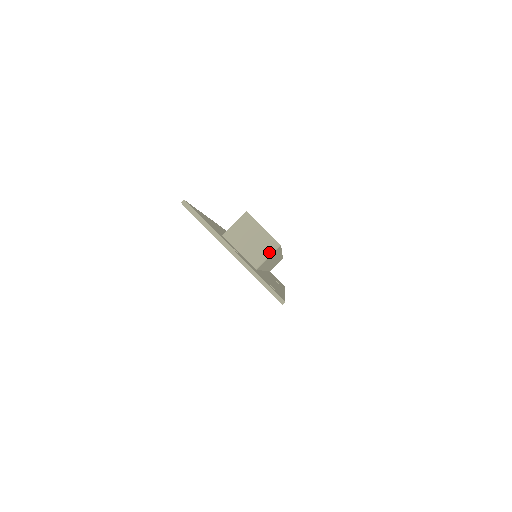
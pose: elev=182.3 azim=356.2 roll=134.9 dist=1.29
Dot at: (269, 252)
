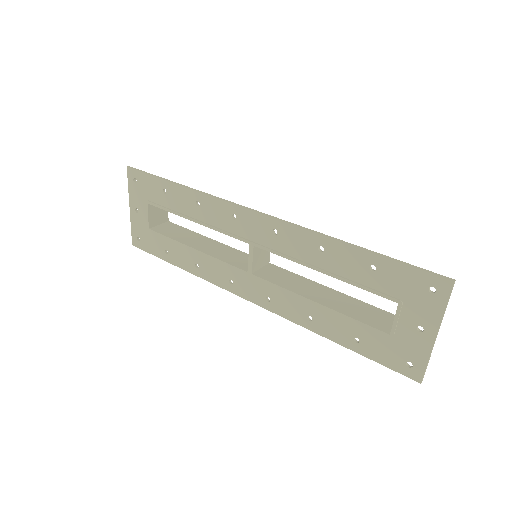
Dot at: occluded
